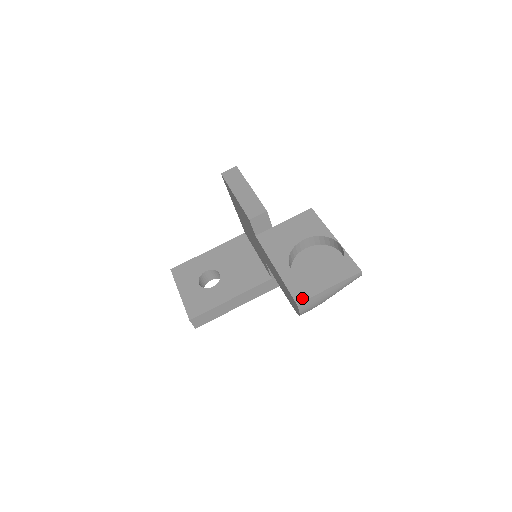
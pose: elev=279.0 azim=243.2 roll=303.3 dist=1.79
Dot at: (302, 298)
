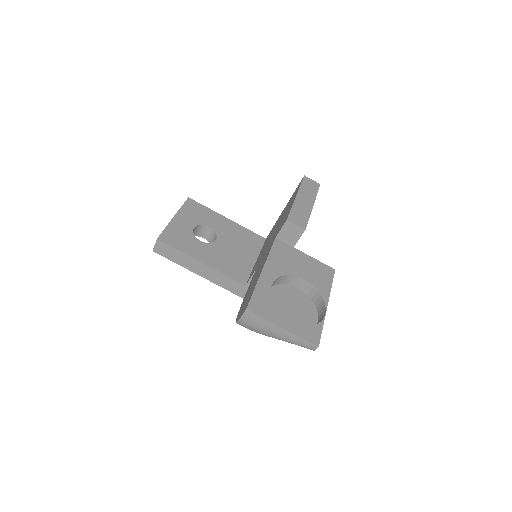
Dot at: (255, 310)
